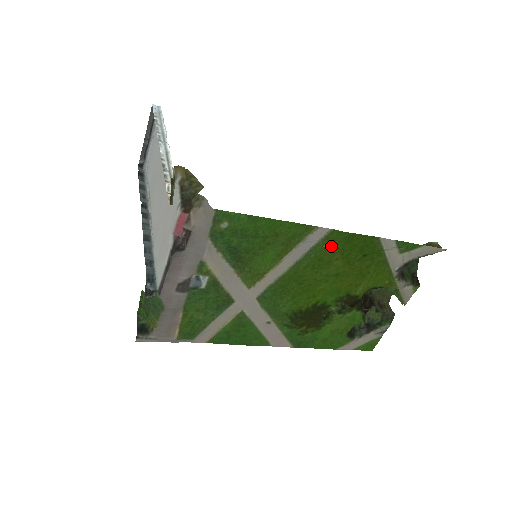
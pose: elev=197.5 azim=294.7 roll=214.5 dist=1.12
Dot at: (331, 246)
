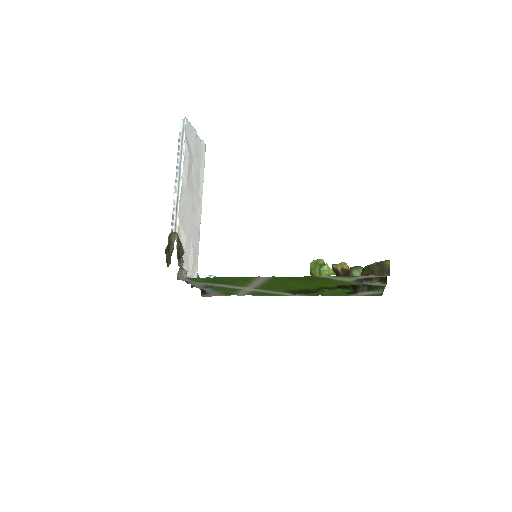
Dot at: (280, 279)
